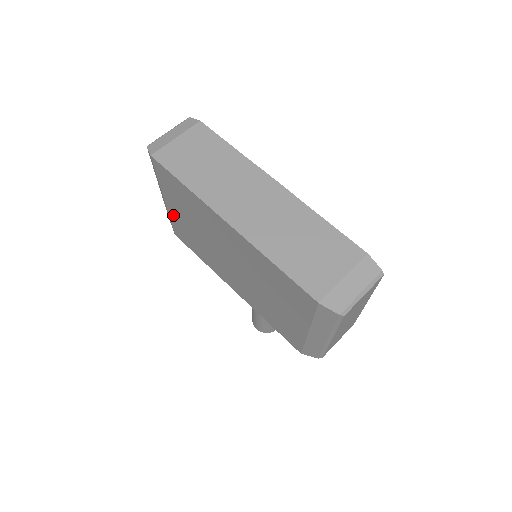
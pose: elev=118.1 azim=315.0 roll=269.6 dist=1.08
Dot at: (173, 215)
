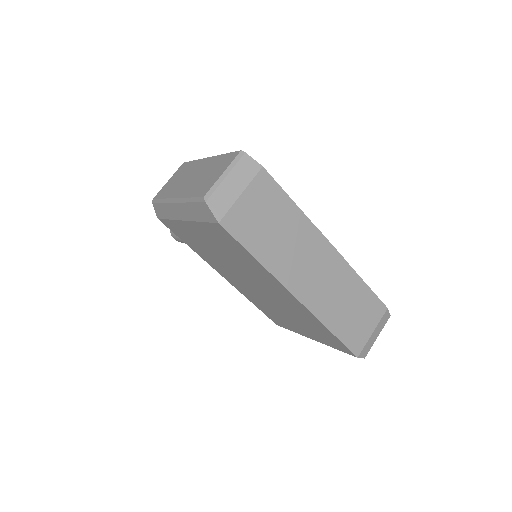
Dot at: (184, 227)
